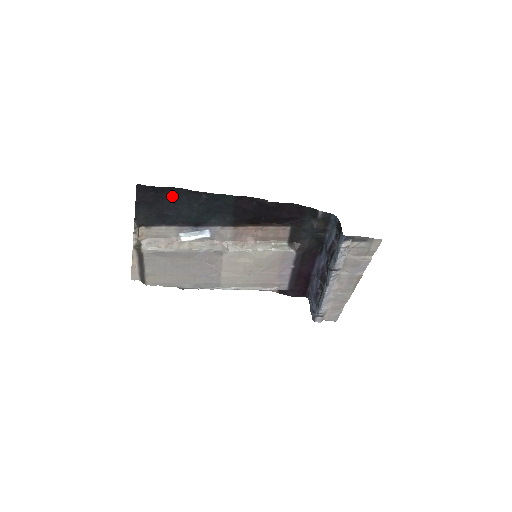
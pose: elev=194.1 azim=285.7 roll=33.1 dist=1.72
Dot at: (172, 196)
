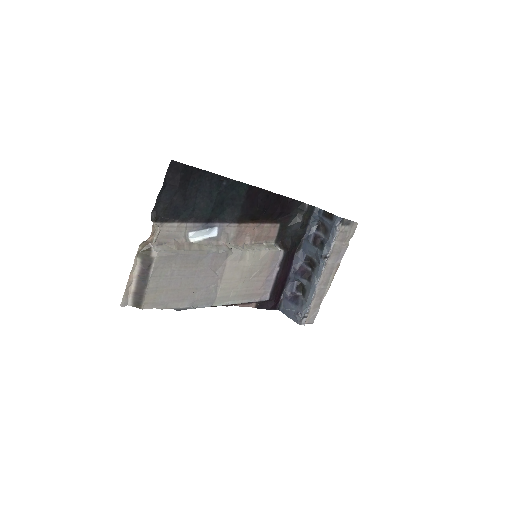
Dot at: (197, 181)
